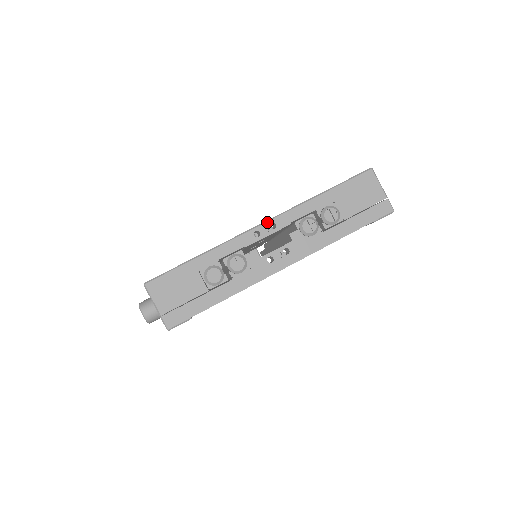
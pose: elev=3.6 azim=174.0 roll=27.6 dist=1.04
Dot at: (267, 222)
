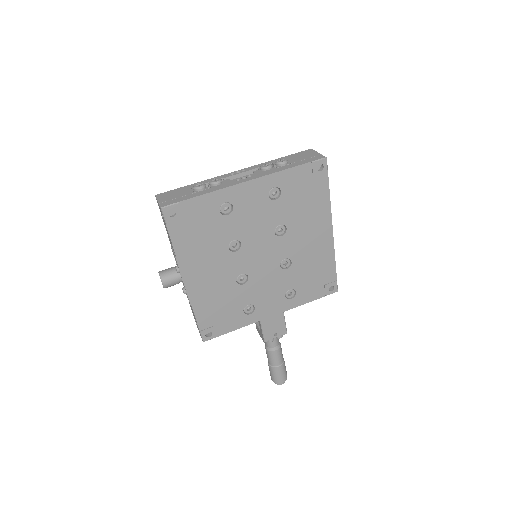
Dot at: (240, 170)
